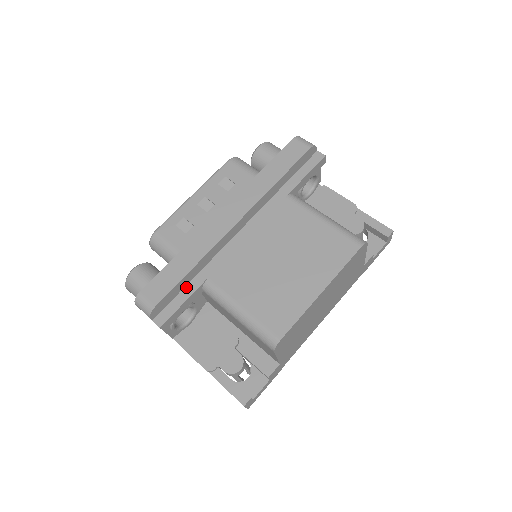
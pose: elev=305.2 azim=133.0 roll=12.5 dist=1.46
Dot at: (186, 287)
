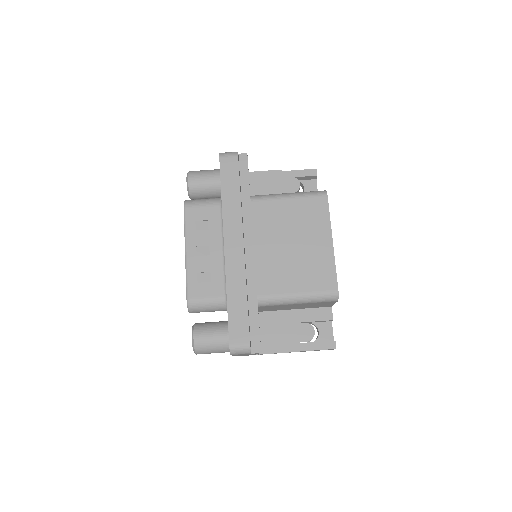
Dot at: (250, 314)
